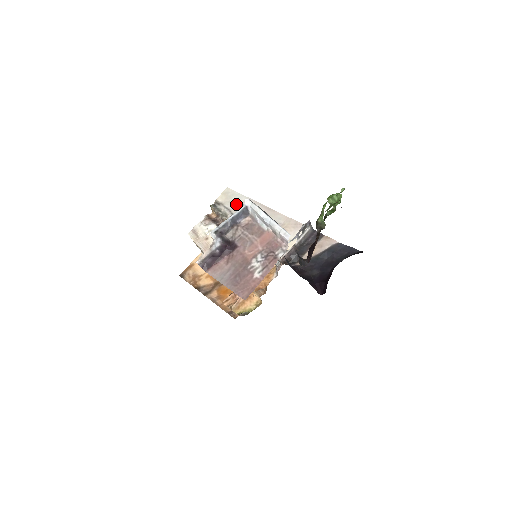
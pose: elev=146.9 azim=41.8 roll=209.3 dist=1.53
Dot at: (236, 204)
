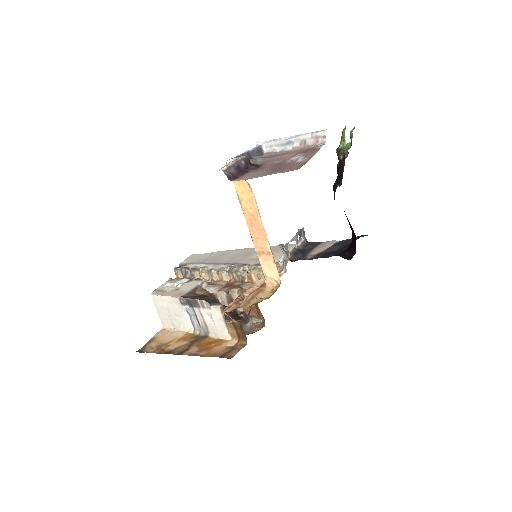
Dot at: (207, 258)
